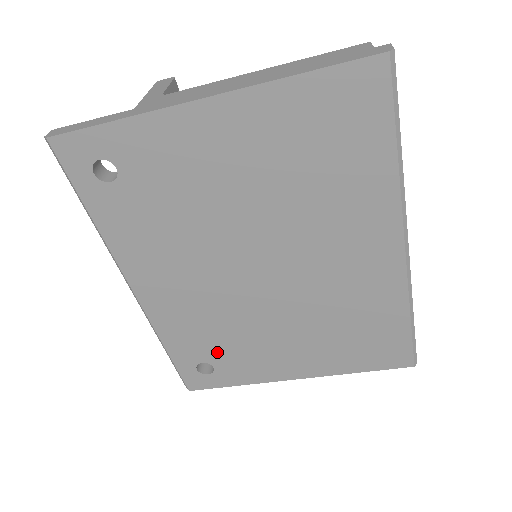
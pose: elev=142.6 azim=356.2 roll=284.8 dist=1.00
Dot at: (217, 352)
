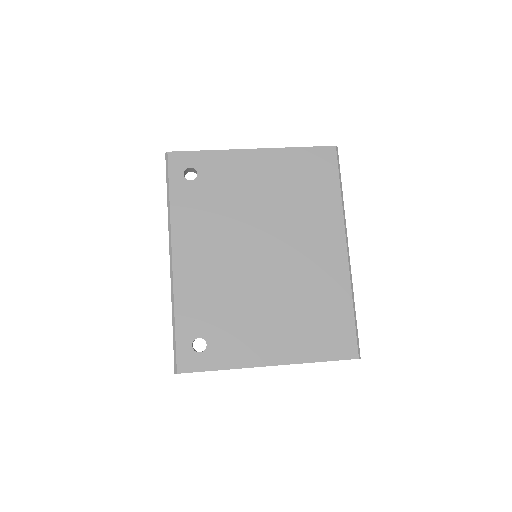
Dot at: (214, 326)
